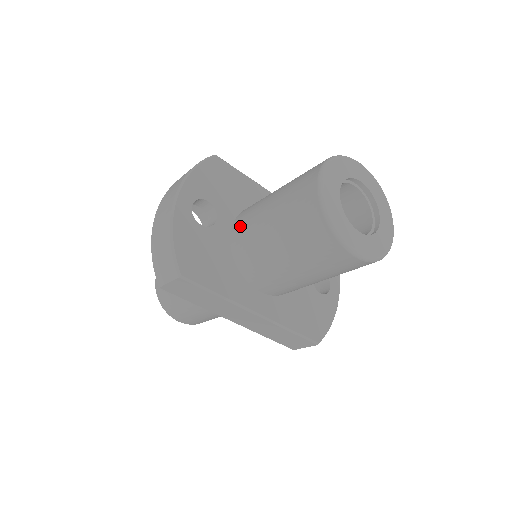
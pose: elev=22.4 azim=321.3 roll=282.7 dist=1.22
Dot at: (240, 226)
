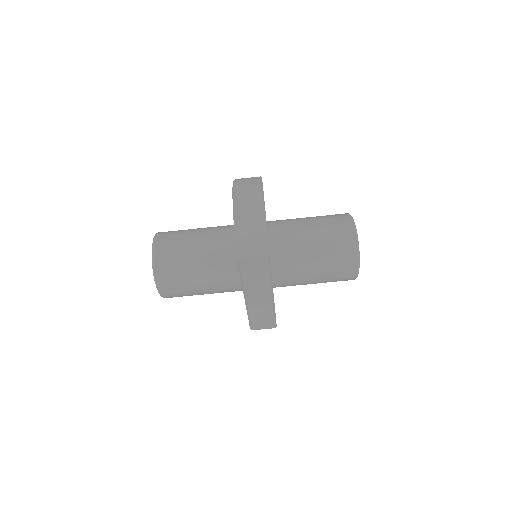
Dot at: (279, 233)
